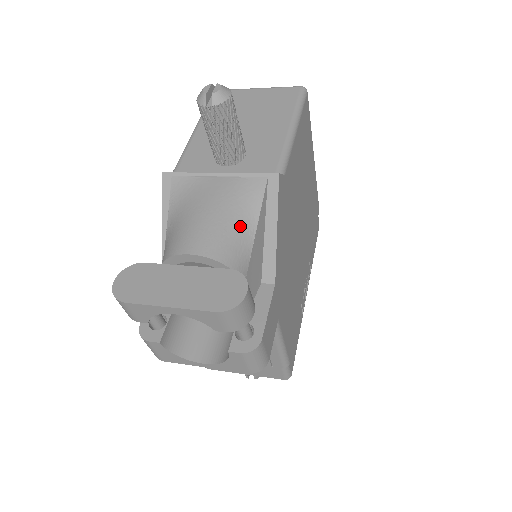
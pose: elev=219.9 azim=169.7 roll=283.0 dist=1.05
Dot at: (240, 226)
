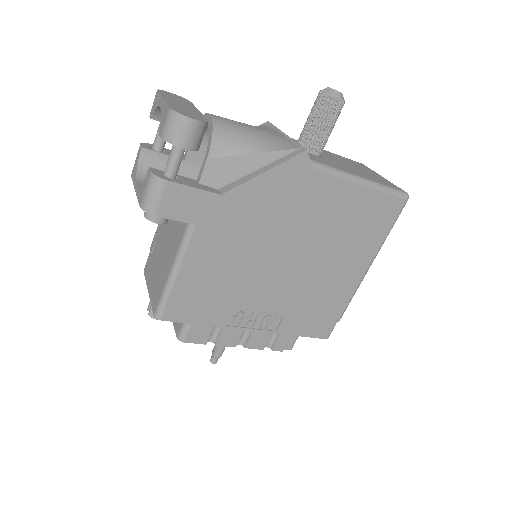
Dot at: (250, 141)
